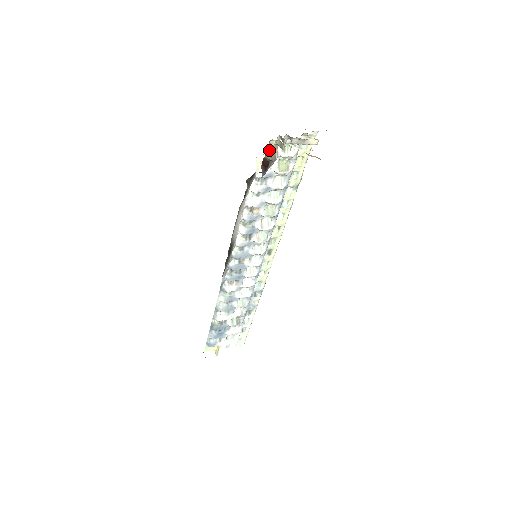
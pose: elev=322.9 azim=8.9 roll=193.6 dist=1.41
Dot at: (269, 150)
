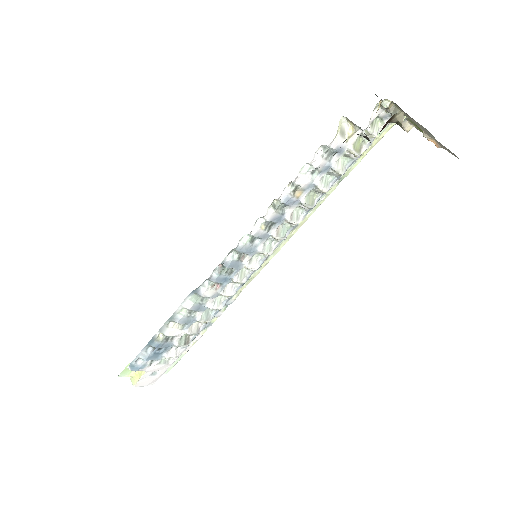
Dot at: occluded
